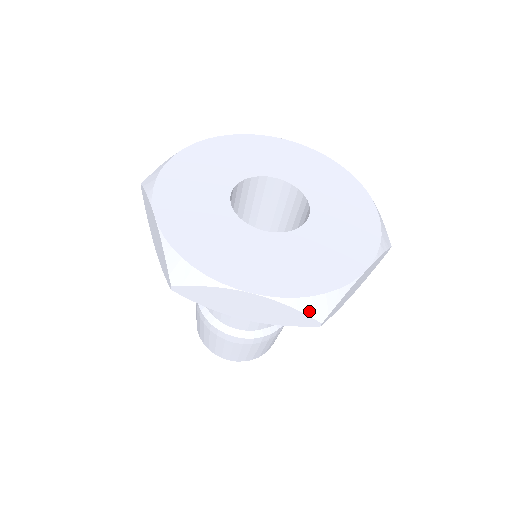
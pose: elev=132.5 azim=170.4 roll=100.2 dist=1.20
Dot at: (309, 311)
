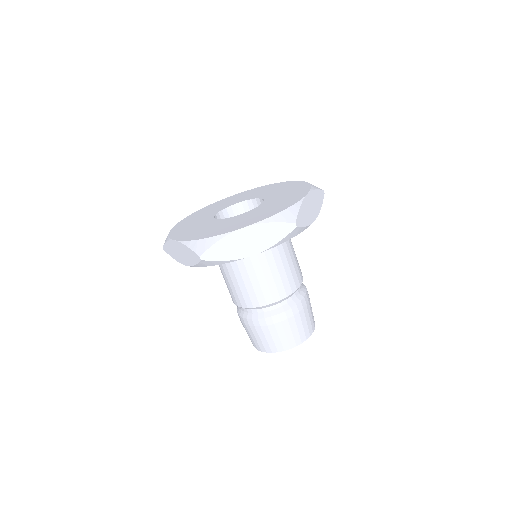
Dot at: (195, 249)
